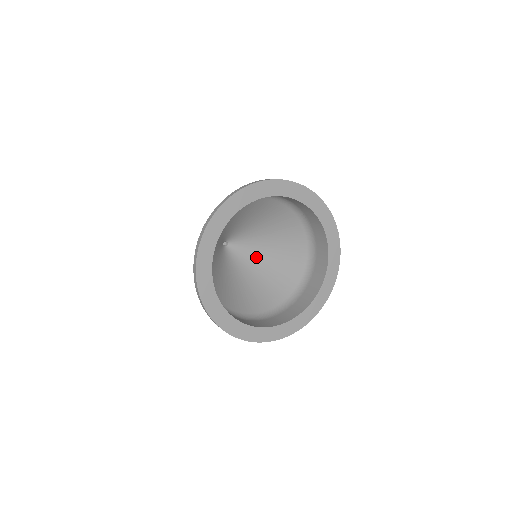
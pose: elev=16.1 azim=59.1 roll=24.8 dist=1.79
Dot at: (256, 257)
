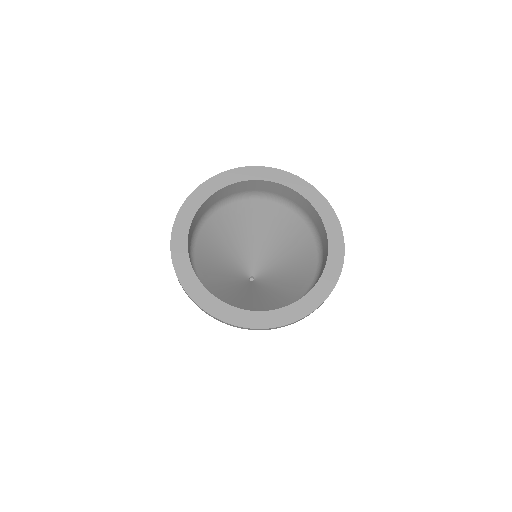
Dot at: (277, 275)
